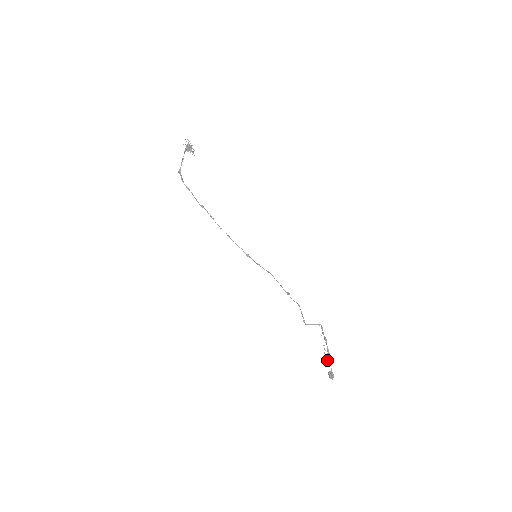
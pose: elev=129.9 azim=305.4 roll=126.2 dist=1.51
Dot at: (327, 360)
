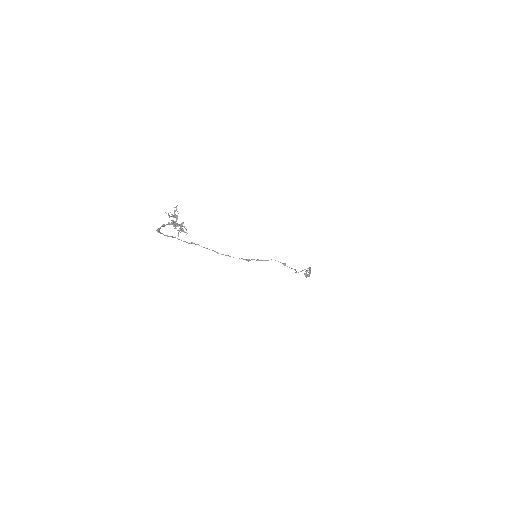
Dot at: (307, 275)
